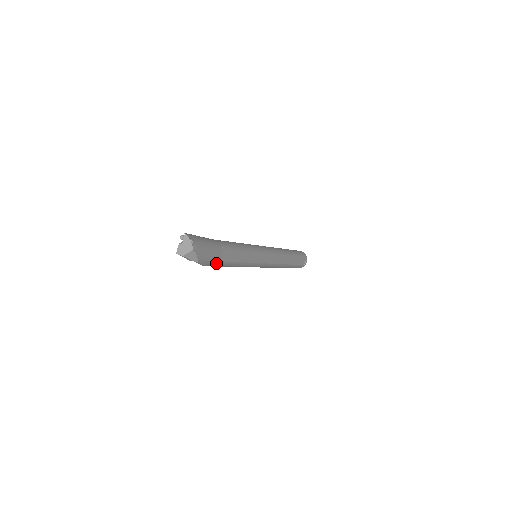
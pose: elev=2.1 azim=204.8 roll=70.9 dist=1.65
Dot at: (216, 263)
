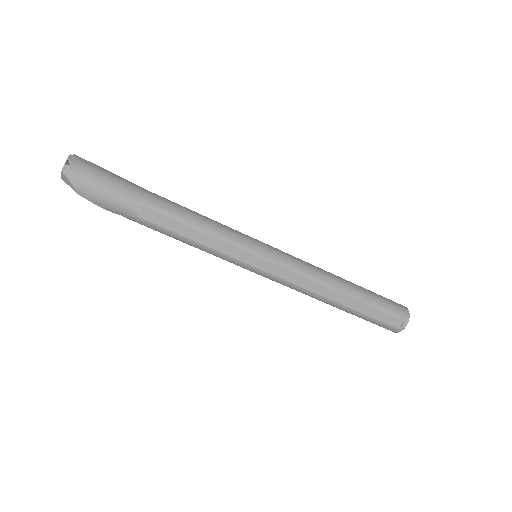
Dot at: (129, 215)
